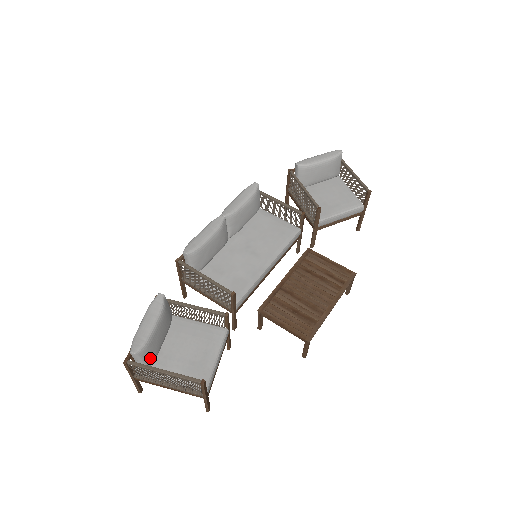
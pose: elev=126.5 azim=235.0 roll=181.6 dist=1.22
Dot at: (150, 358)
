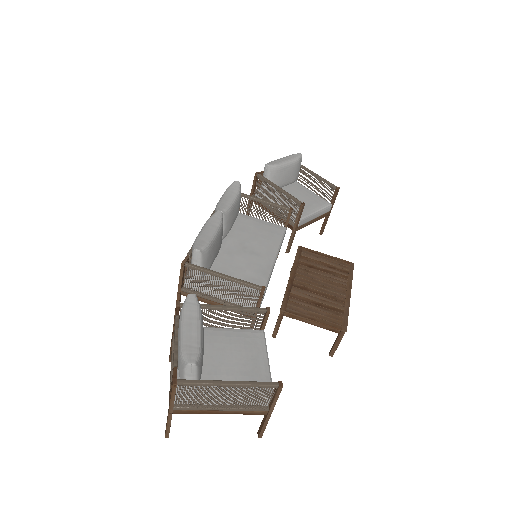
Dot at: (200, 373)
